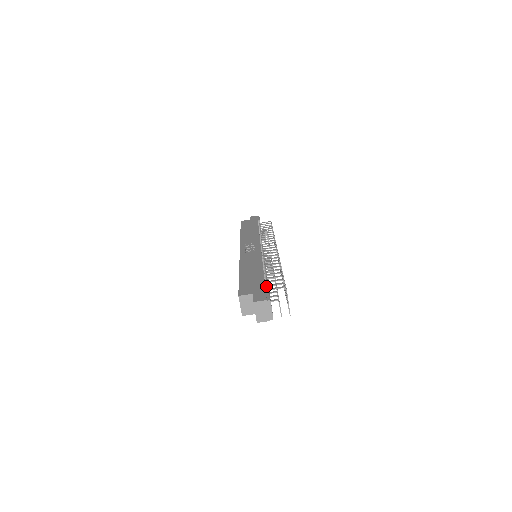
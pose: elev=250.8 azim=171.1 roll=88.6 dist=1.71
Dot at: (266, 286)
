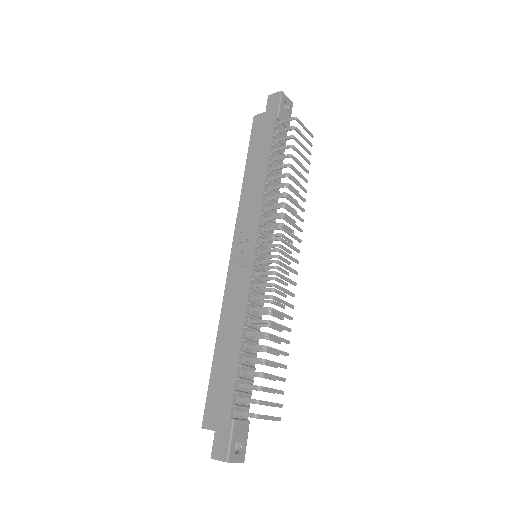
Dot at: (234, 407)
